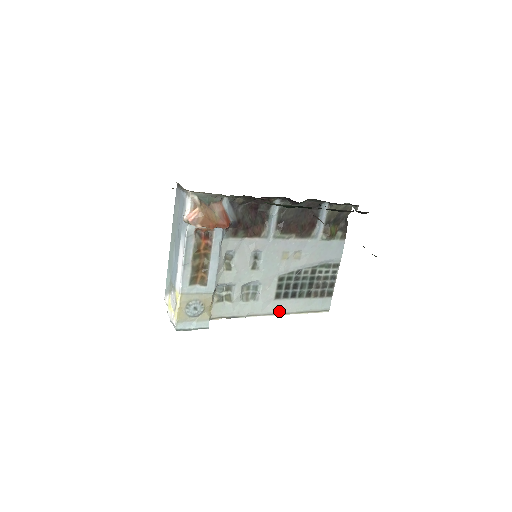
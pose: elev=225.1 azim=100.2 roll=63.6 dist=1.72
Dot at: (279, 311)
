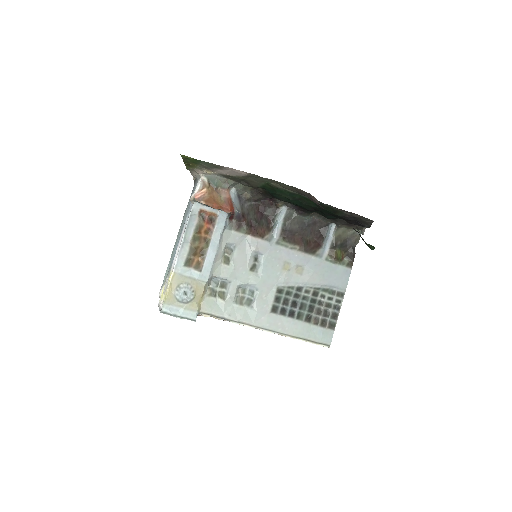
Dot at: (274, 328)
